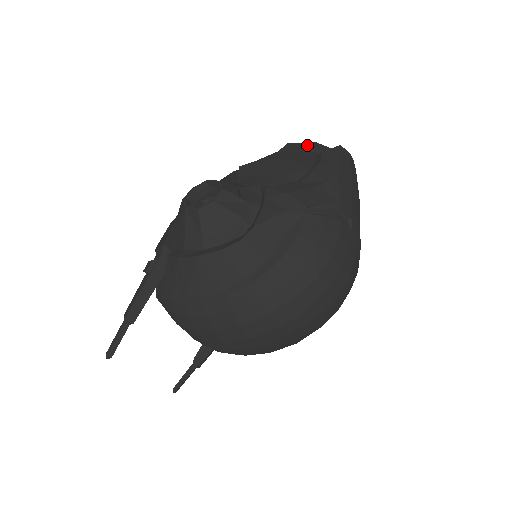
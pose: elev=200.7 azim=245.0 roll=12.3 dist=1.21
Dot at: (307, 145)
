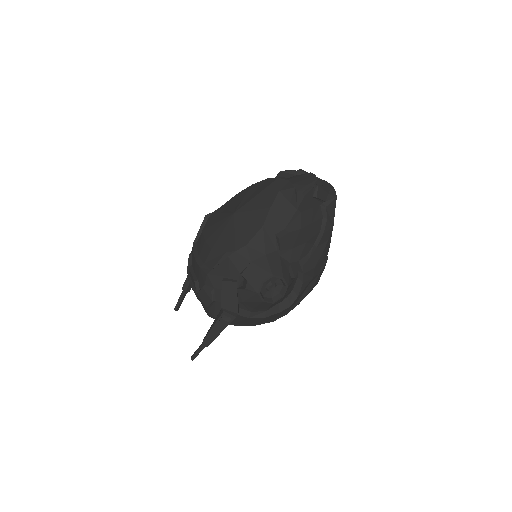
Dot at: (317, 198)
